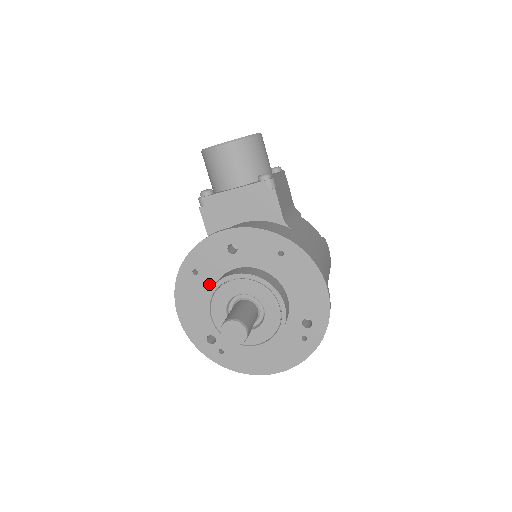
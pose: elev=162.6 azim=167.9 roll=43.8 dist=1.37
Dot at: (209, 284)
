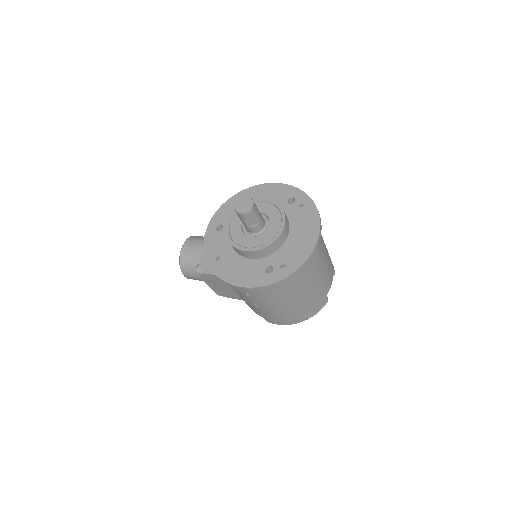
Dot at: (231, 253)
